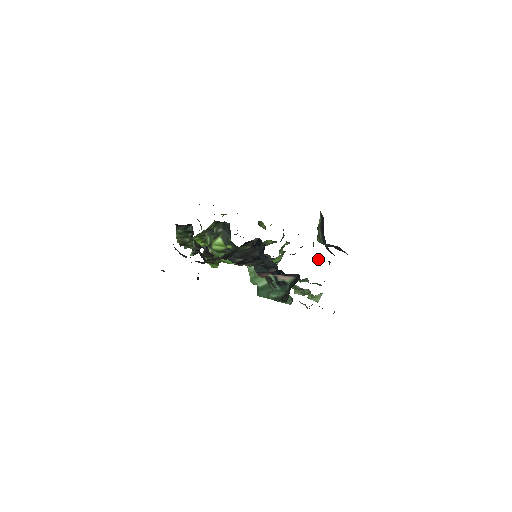
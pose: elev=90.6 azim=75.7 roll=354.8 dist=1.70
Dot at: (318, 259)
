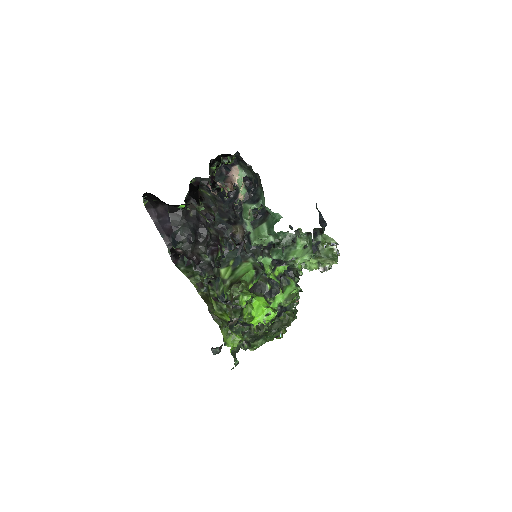
Dot at: occluded
